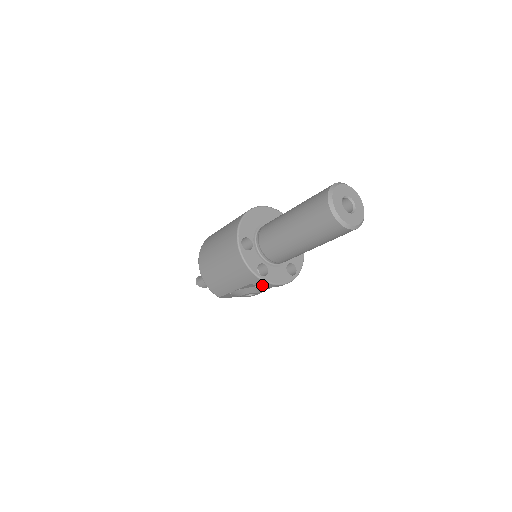
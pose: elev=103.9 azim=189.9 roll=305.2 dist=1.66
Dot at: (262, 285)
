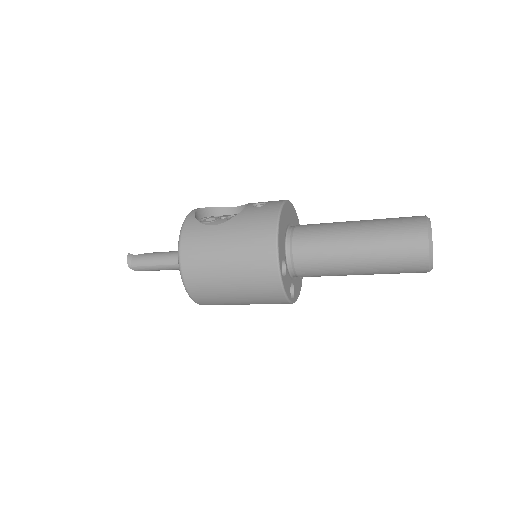
Dot at: occluded
